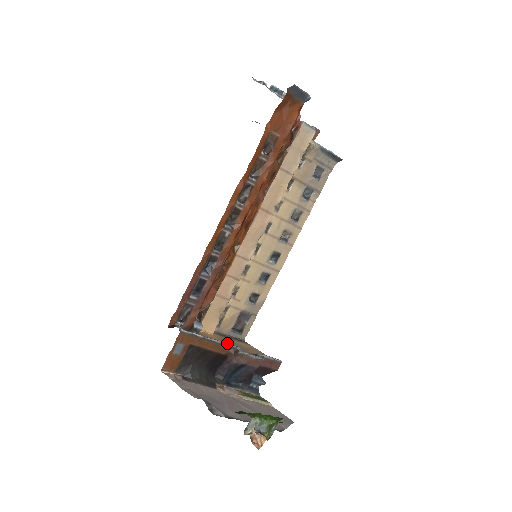
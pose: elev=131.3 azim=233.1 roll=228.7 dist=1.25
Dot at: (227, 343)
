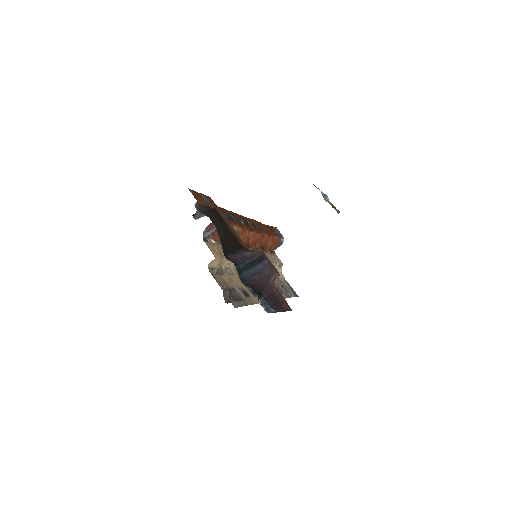
Dot at: occluded
